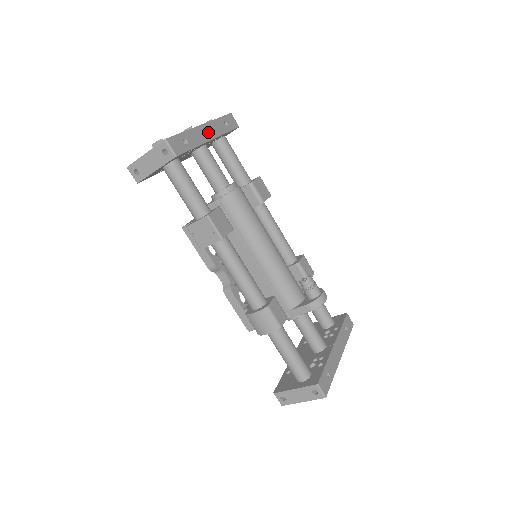
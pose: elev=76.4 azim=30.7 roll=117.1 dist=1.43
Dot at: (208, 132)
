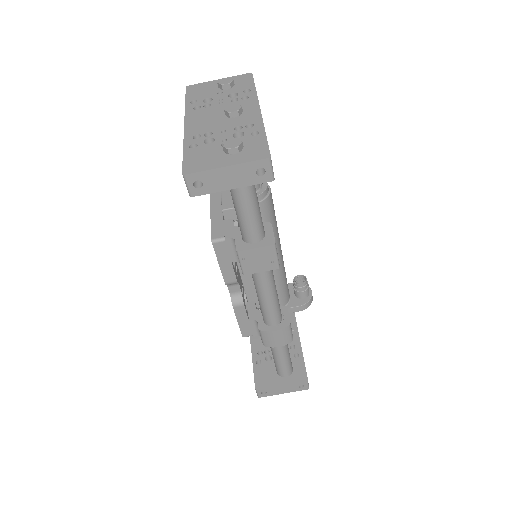
Dot at: occluded
